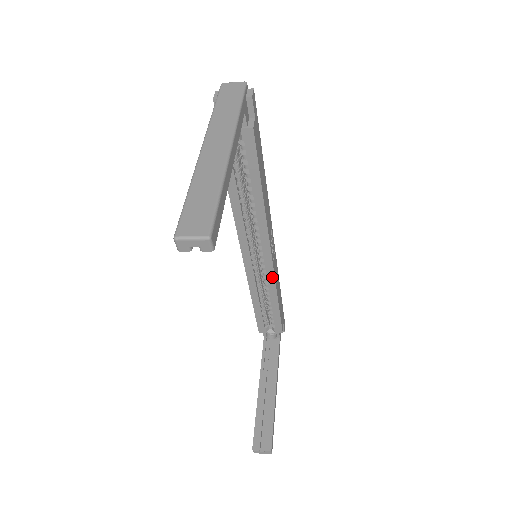
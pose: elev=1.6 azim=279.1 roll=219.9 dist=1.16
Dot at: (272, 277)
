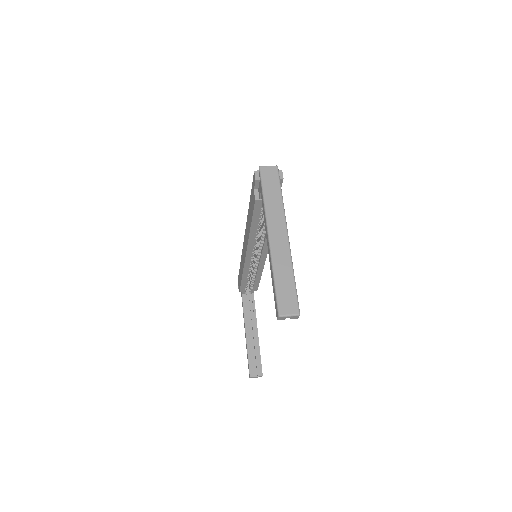
Dot at: (262, 265)
